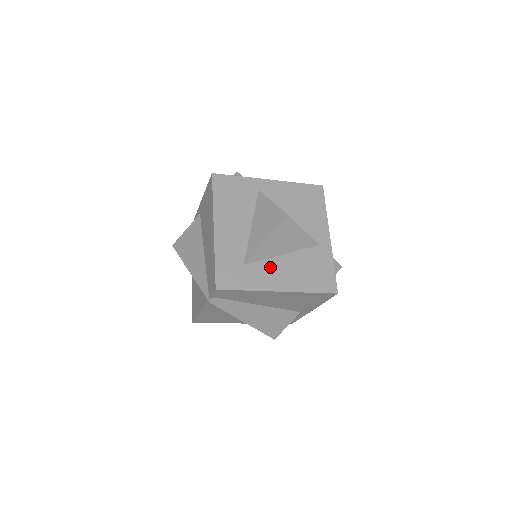
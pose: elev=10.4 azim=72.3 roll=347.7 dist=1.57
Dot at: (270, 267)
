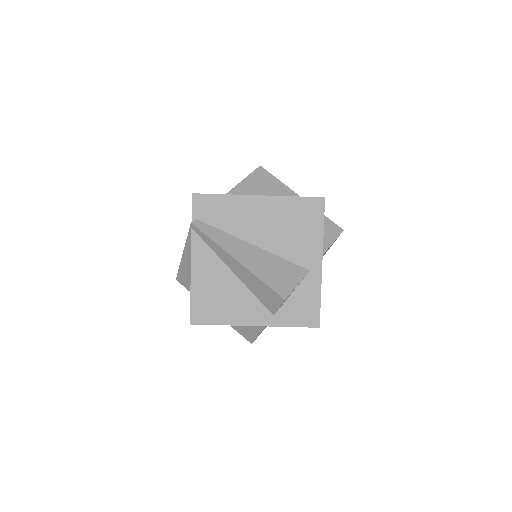
Dot at: occluded
